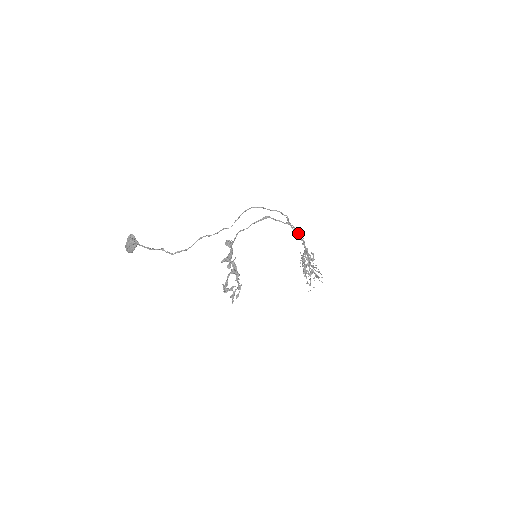
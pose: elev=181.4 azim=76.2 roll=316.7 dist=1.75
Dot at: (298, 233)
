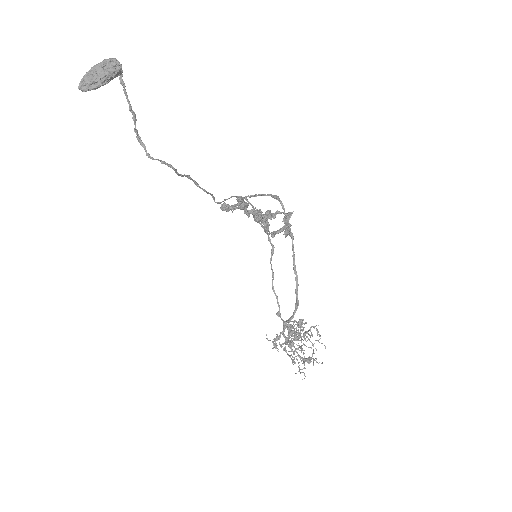
Dot at: (294, 264)
